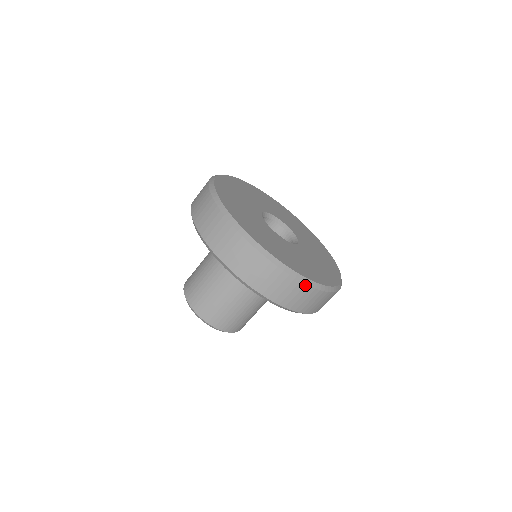
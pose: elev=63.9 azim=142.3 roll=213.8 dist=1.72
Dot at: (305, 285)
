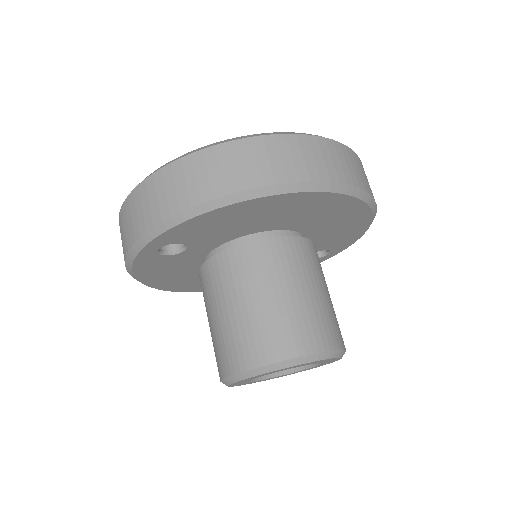
Dot at: (296, 136)
